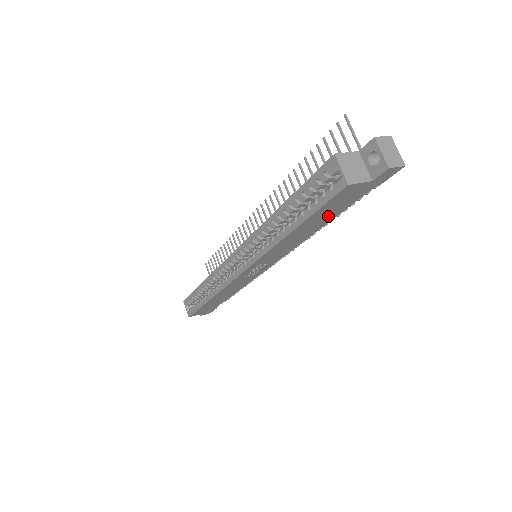
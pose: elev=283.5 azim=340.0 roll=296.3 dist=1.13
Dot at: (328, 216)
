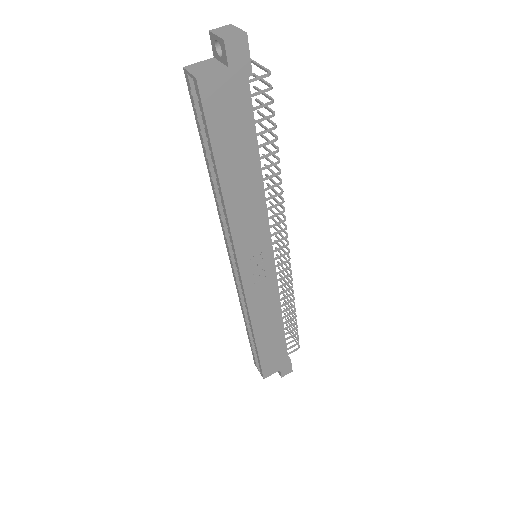
Dot at: (243, 145)
